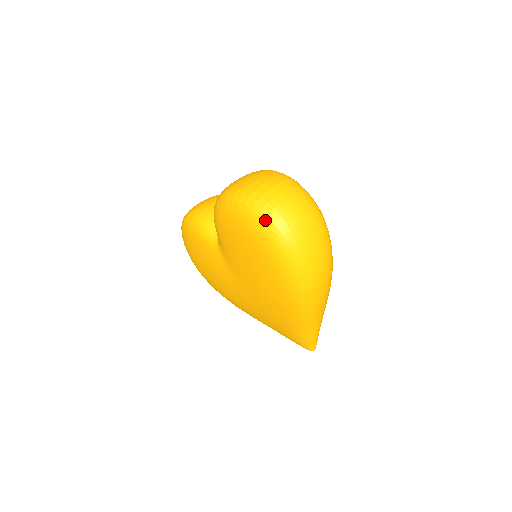
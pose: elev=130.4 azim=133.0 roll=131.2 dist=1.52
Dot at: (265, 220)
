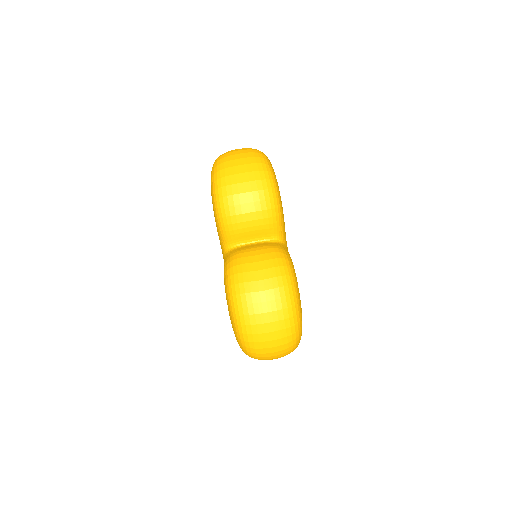
Dot at: (244, 350)
